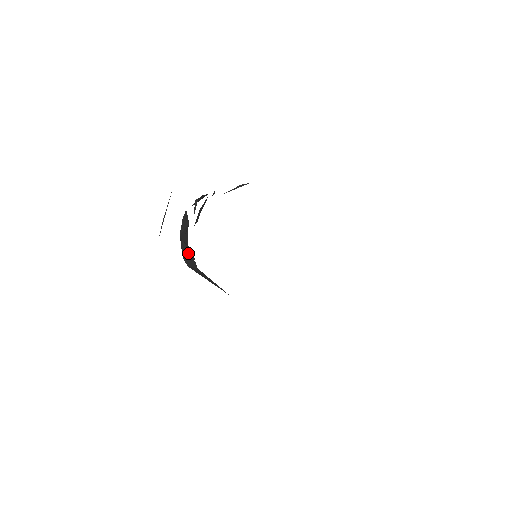
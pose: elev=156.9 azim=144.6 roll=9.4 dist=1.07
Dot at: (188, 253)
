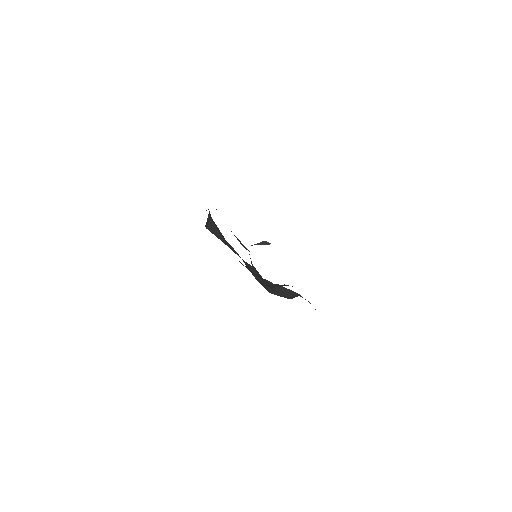
Dot at: occluded
